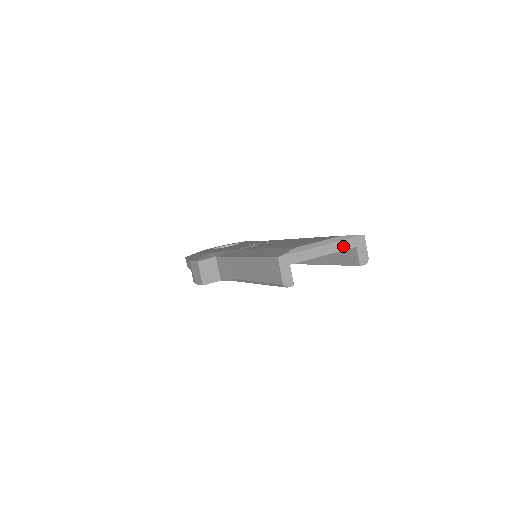
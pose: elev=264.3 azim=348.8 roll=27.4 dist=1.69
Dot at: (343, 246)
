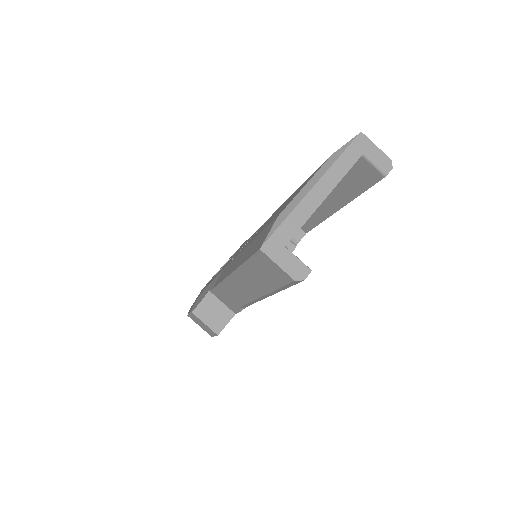
Dot at: (342, 168)
